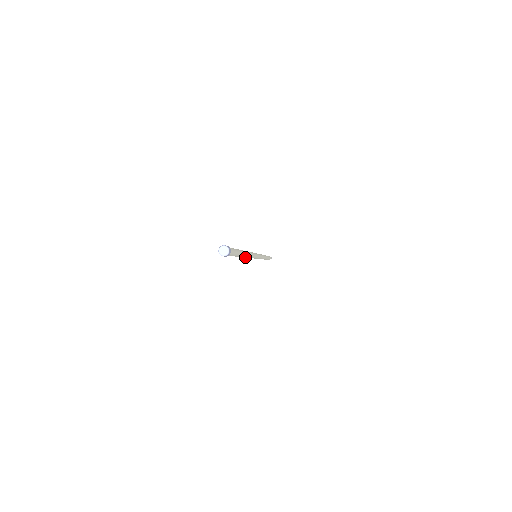
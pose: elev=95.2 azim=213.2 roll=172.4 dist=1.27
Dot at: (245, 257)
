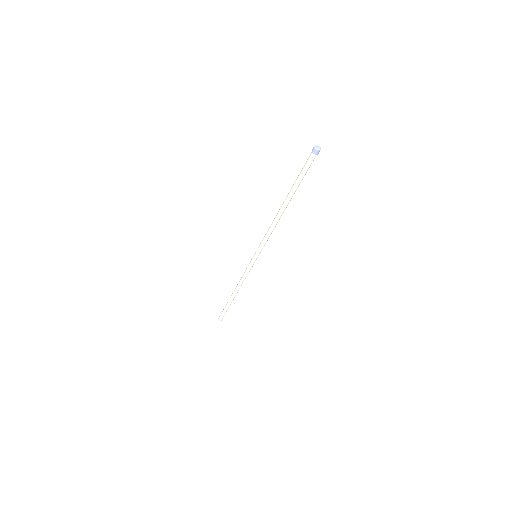
Dot at: (281, 215)
